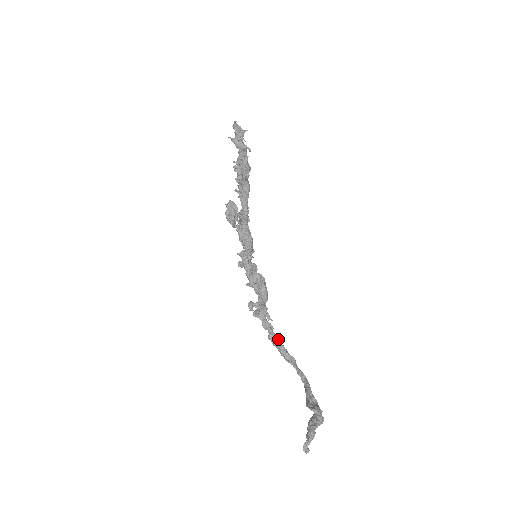
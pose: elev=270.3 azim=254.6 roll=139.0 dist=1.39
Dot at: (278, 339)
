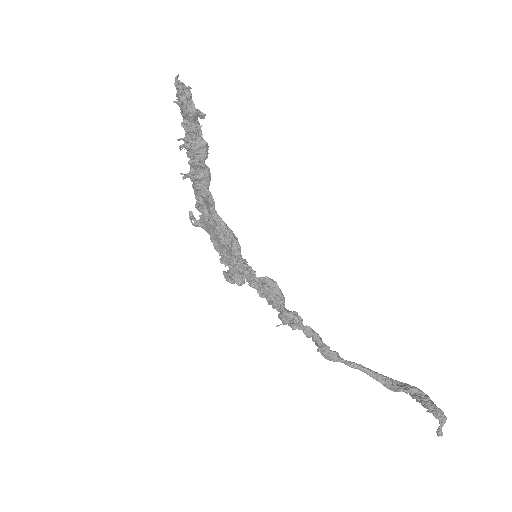
Dot at: (322, 341)
